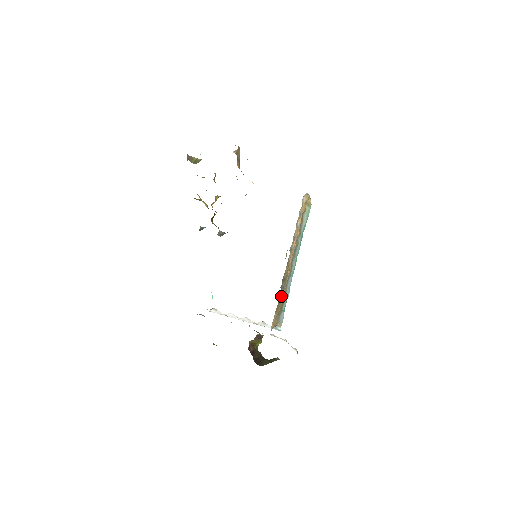
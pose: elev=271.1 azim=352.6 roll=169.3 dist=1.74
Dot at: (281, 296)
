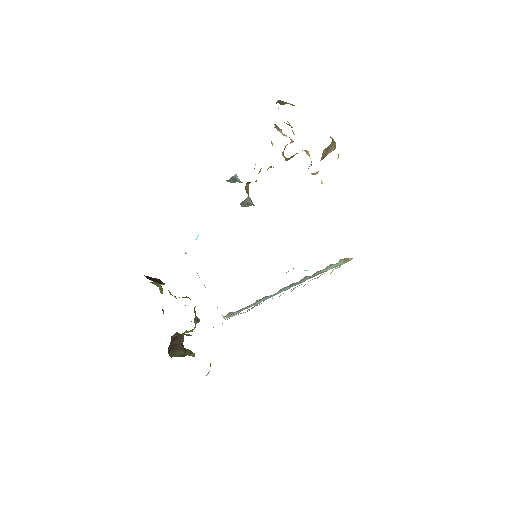
Dot at: occluded
